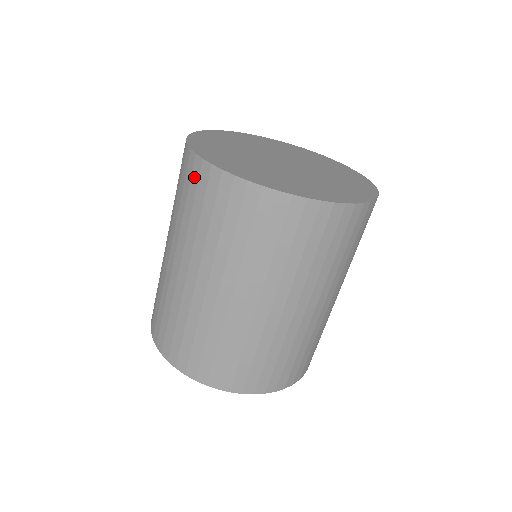
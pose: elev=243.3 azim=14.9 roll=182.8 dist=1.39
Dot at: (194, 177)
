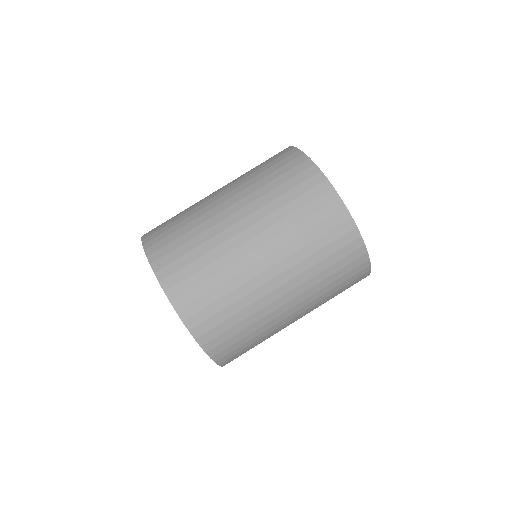
Dot at: (303, 175)
